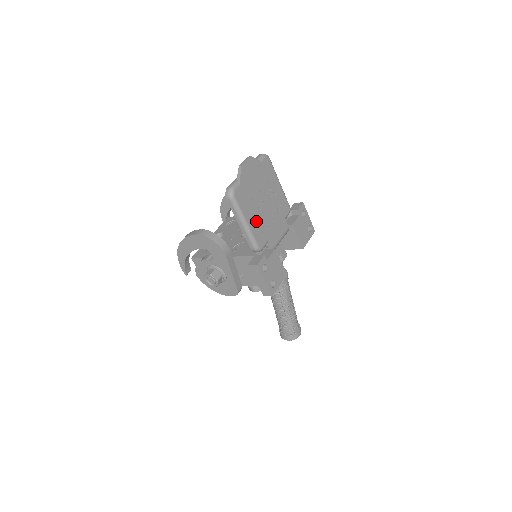
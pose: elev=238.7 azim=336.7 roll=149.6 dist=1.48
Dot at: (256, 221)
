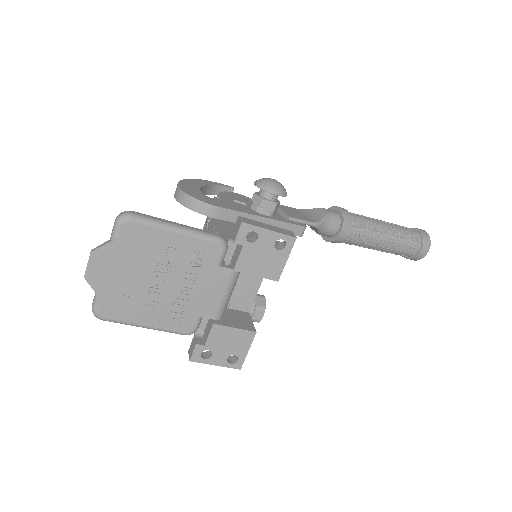
Dot at: (161, 312)
